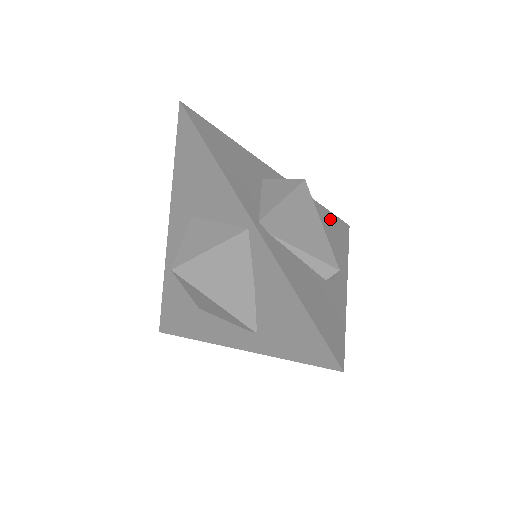
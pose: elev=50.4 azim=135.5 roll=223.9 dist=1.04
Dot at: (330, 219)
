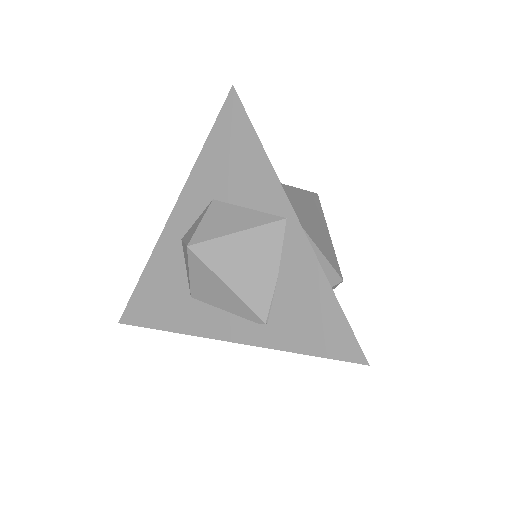
Dot at: occluded
